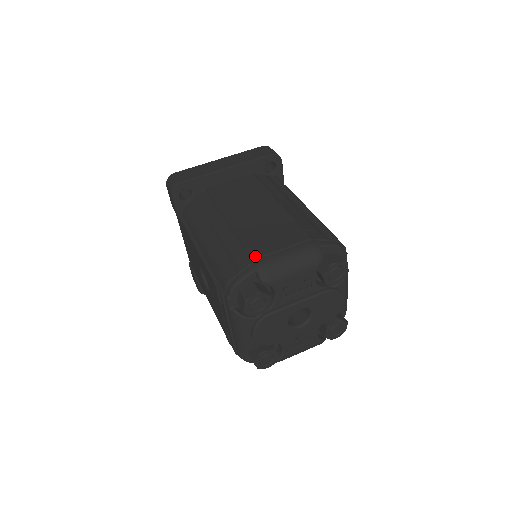
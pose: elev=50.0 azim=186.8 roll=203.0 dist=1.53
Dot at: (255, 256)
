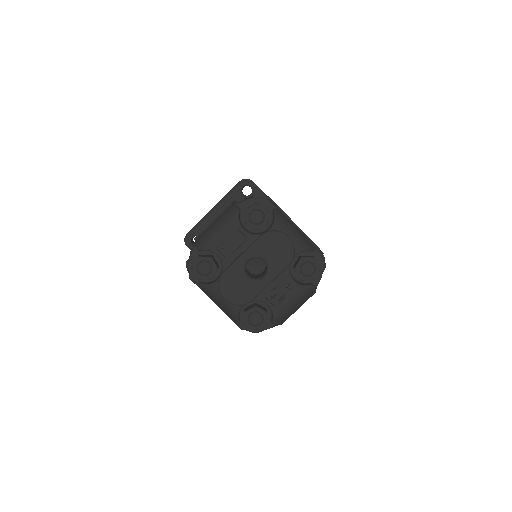
Dot at: (195, 237)
